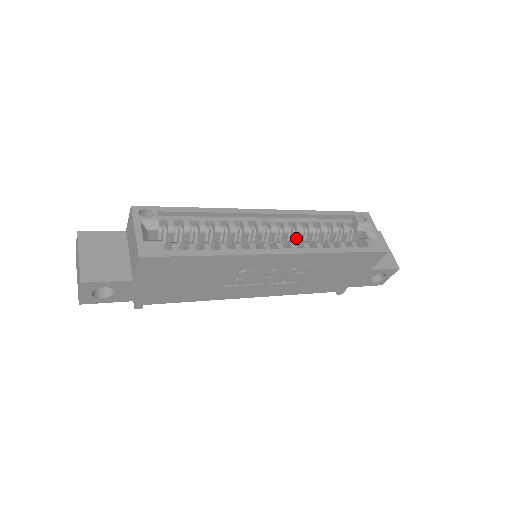
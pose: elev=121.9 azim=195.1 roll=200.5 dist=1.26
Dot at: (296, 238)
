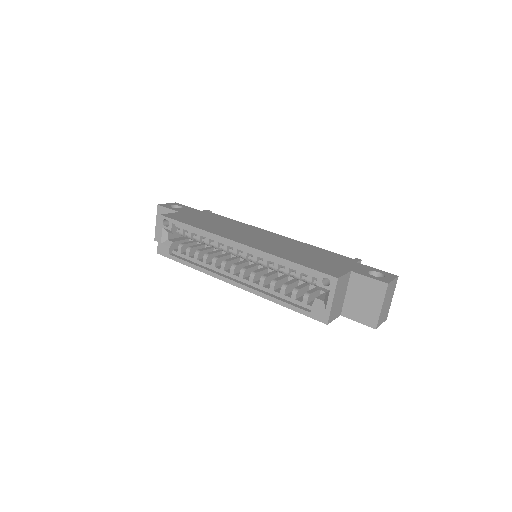
Dot at: occluded
